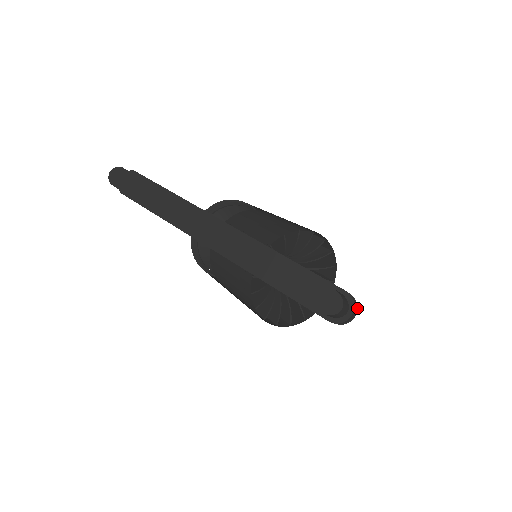
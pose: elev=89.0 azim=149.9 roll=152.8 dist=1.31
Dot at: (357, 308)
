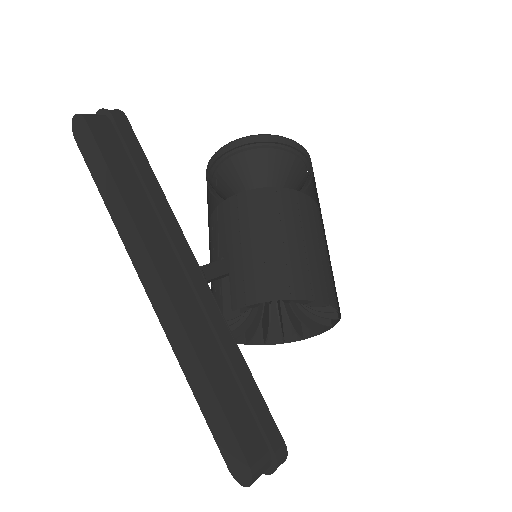
Dot at: occluded
